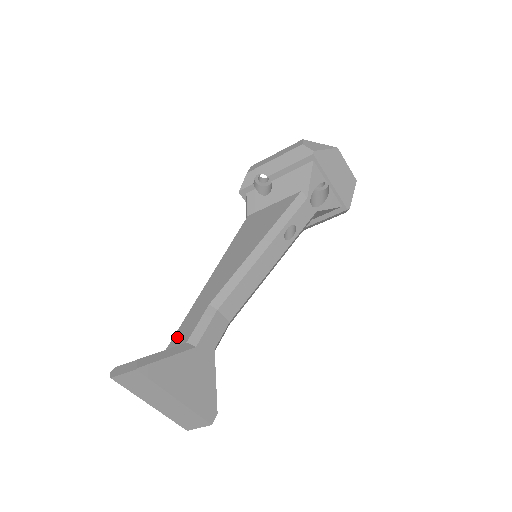
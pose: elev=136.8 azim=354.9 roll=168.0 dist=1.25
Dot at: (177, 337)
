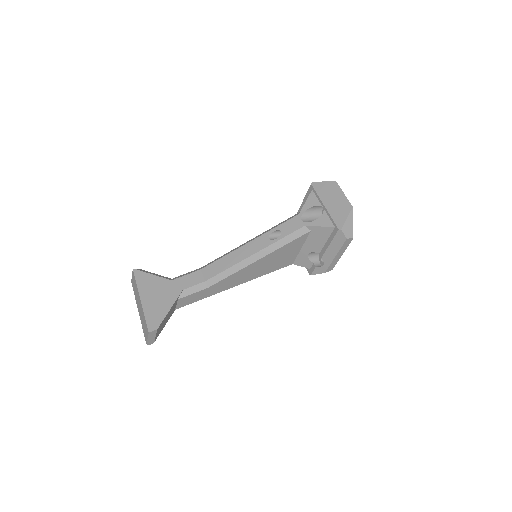
Dot at: occluded
